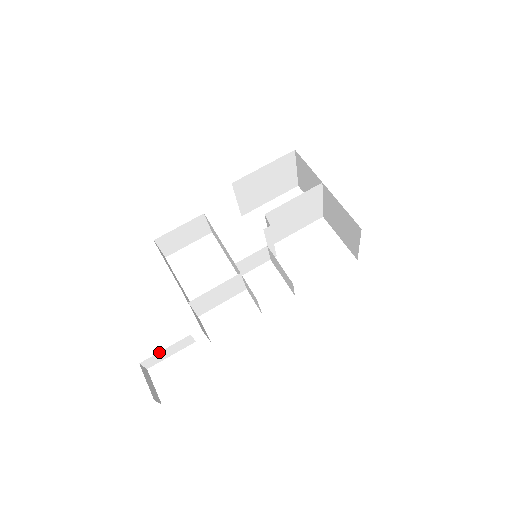
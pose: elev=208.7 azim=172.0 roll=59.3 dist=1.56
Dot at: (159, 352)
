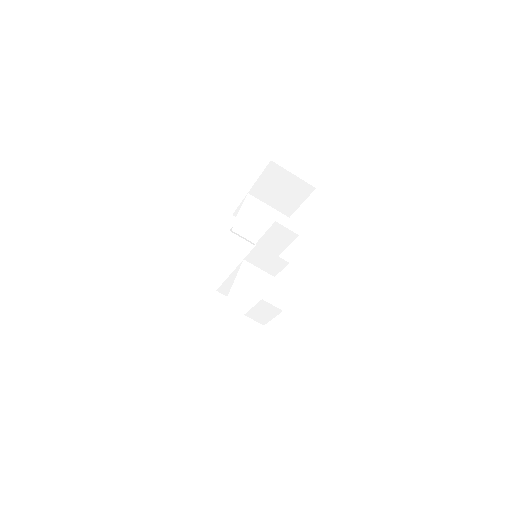
Dot at: (232, 347)
